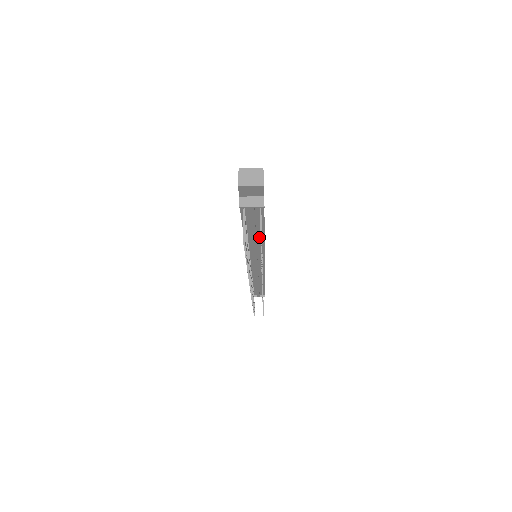
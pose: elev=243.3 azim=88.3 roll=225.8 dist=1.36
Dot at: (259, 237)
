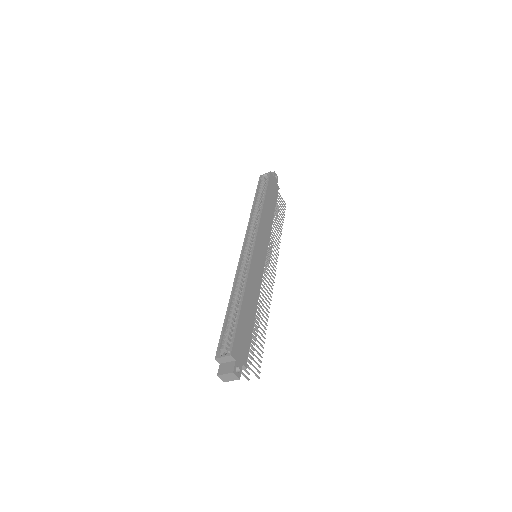
Dot at: occluded
